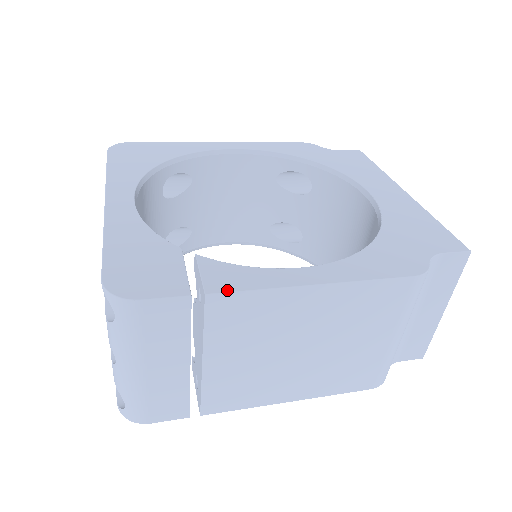
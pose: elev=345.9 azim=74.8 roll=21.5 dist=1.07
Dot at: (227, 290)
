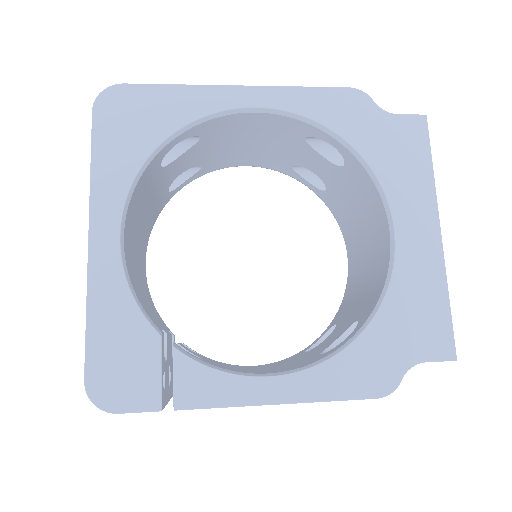
Dot at: (194, 406)
